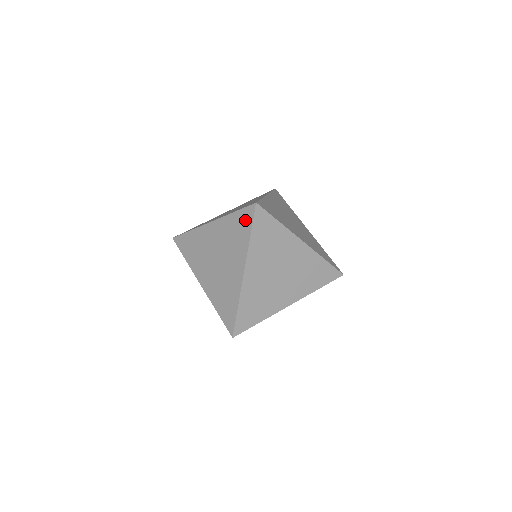
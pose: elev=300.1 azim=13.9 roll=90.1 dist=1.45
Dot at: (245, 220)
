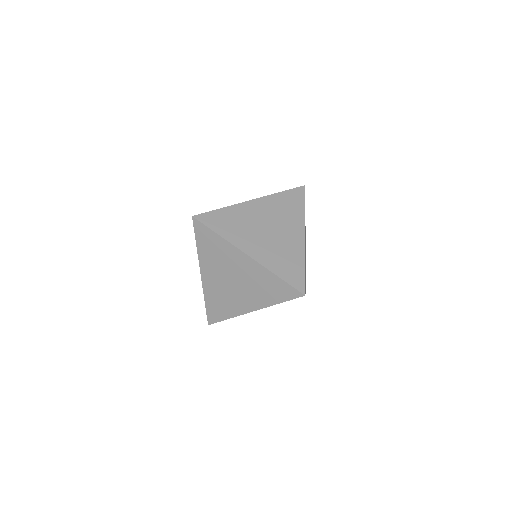
Dot at: (285, 292)
